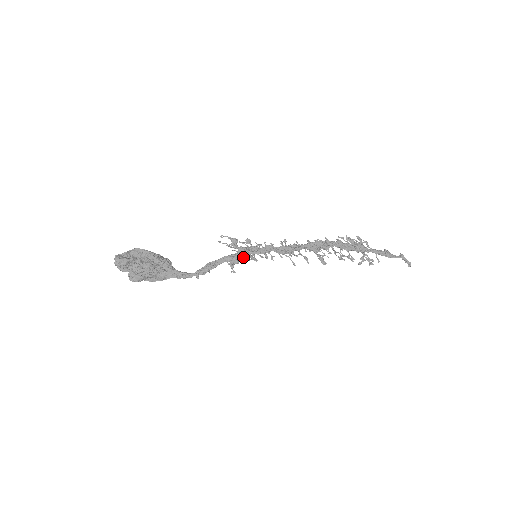
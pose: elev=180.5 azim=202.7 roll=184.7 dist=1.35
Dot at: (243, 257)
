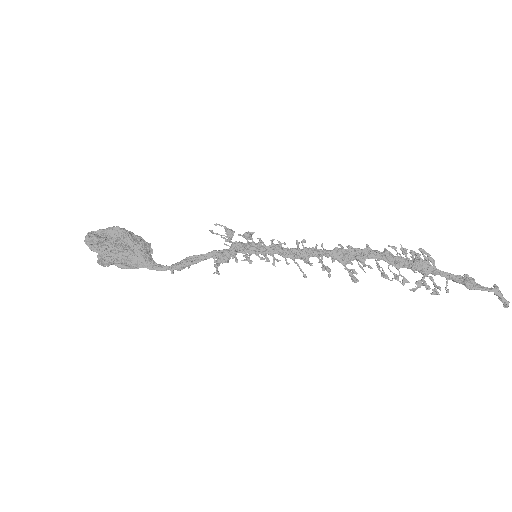
Dot at: (232, 256)
